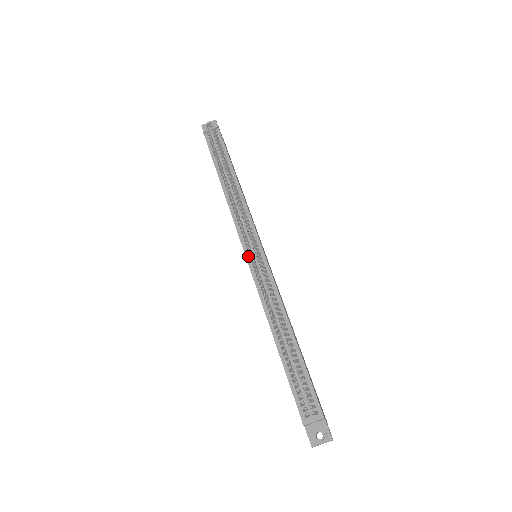
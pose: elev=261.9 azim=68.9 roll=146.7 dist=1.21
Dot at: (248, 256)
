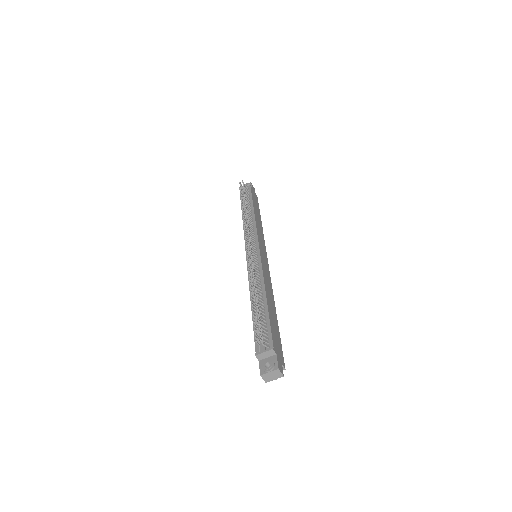
Dot at: occluded
